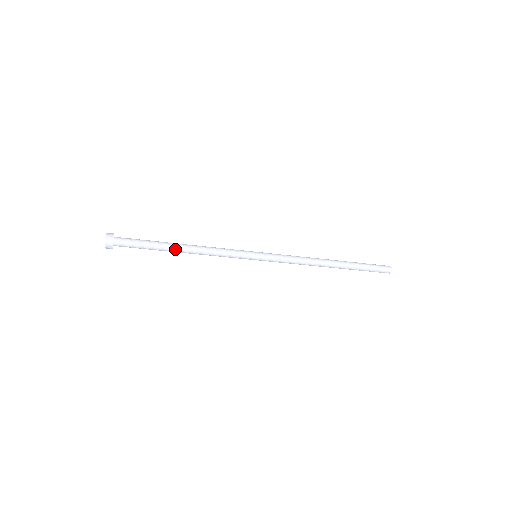
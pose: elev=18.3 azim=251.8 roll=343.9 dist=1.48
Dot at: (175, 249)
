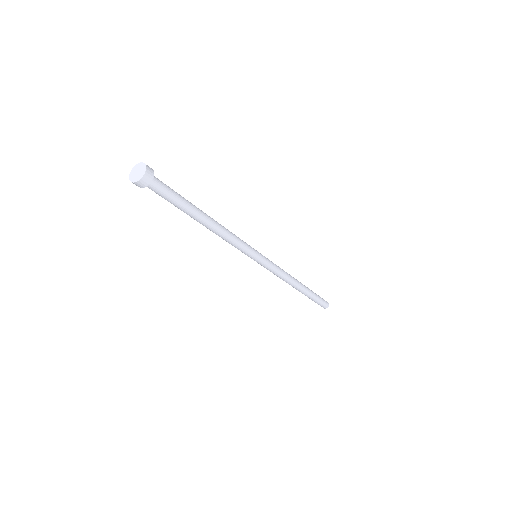
Dot at: (203, 214)
